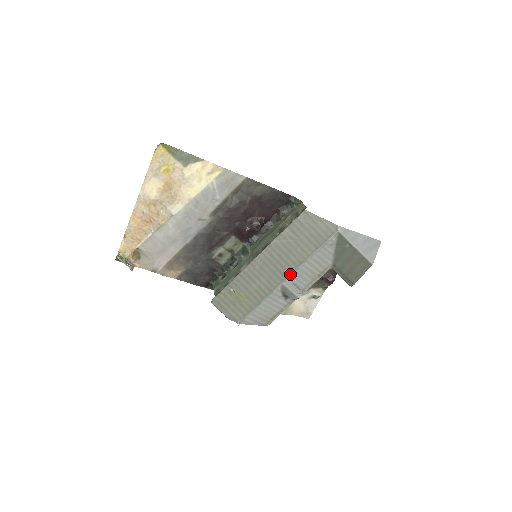
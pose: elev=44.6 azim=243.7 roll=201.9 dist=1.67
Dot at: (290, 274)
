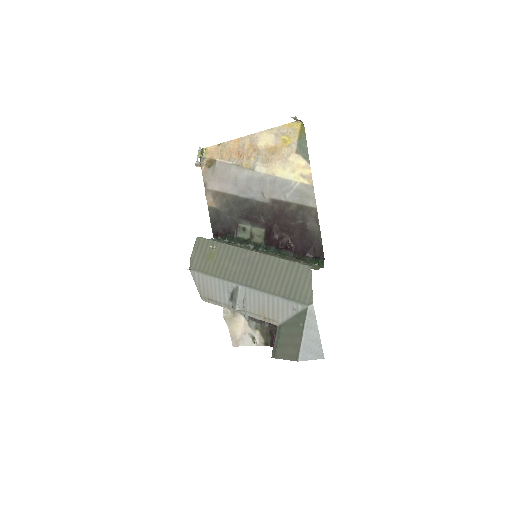
Dot at: (250, 287)
